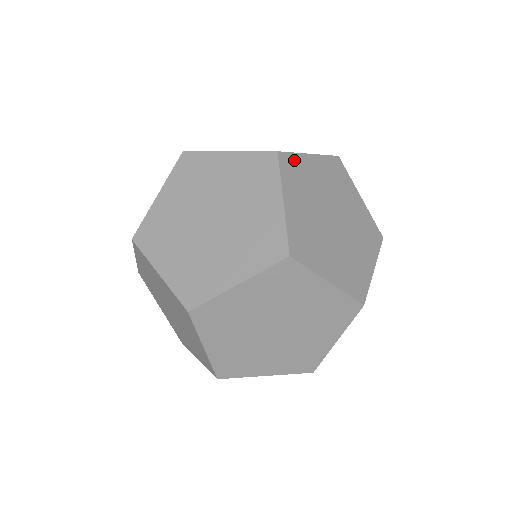
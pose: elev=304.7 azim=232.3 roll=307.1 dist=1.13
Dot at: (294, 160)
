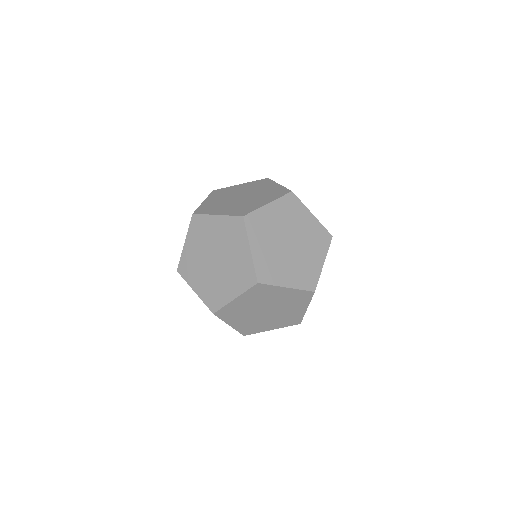
Dot at: (267, 288)
